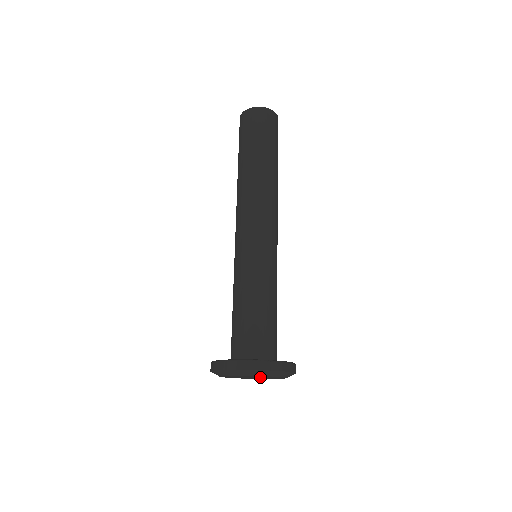
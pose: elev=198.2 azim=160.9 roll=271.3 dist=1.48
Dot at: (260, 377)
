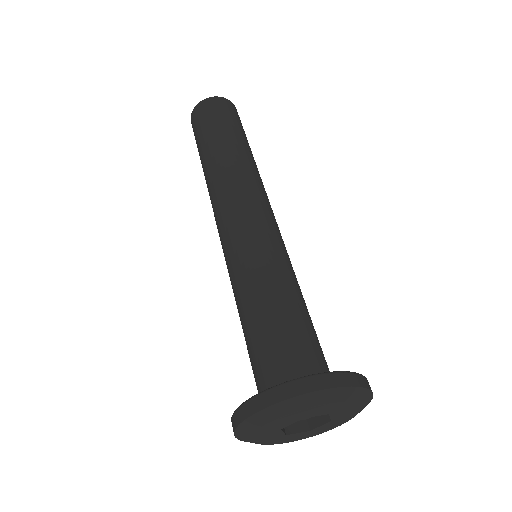
Dot at: (301, 430)
